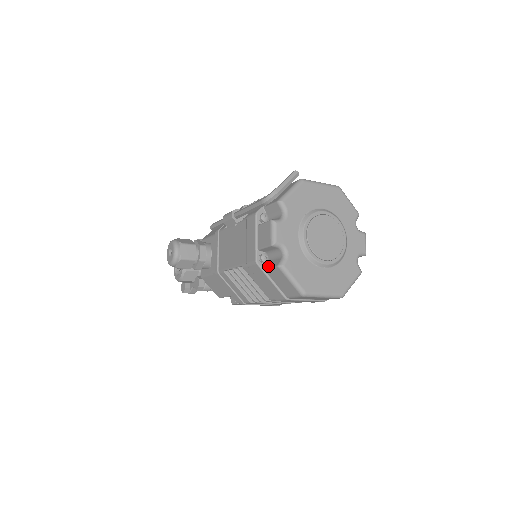
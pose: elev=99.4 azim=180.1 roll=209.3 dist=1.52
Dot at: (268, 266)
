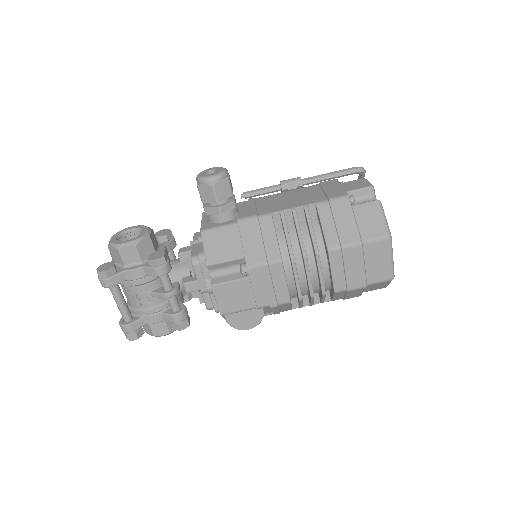
Dot at: occluded
